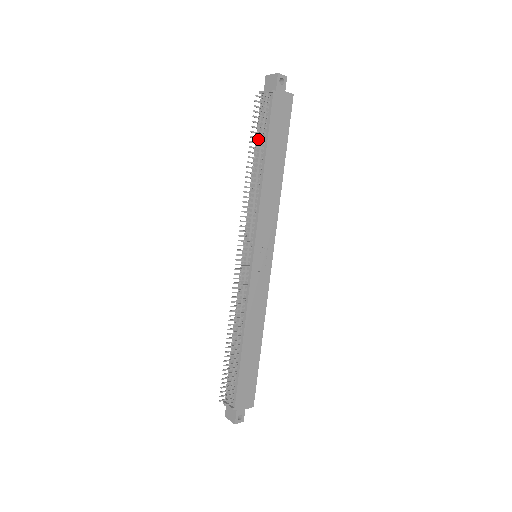
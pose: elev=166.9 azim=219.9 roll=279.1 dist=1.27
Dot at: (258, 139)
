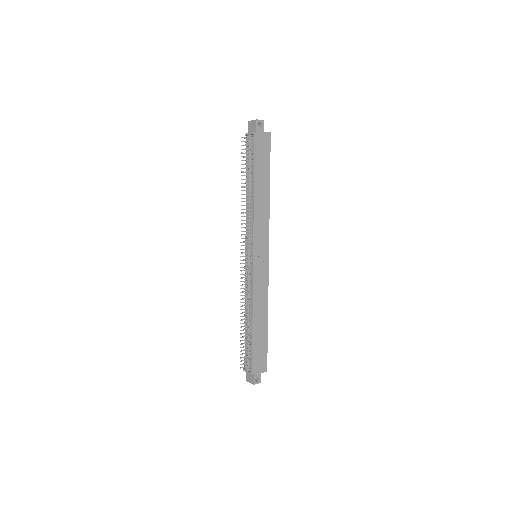
Dot at: (247, 169)
